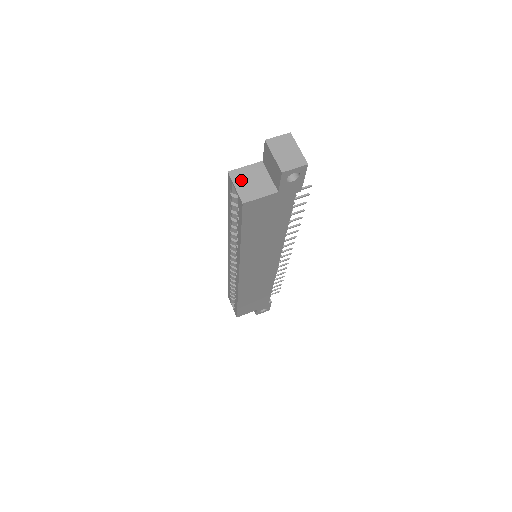
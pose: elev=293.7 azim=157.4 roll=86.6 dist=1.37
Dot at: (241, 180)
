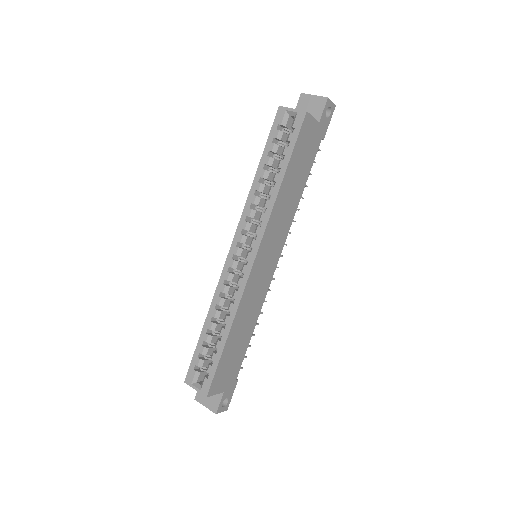
Dot at: occluded
